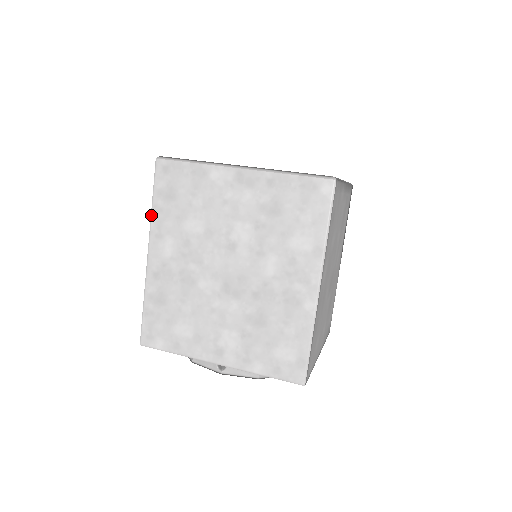
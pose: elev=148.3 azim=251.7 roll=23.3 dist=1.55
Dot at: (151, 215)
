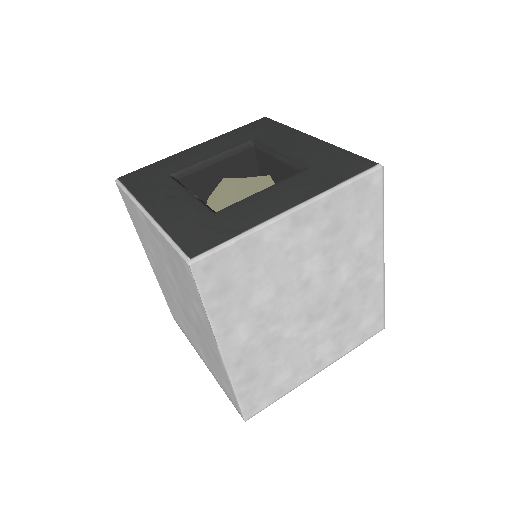
Dot at: (210, 322)
